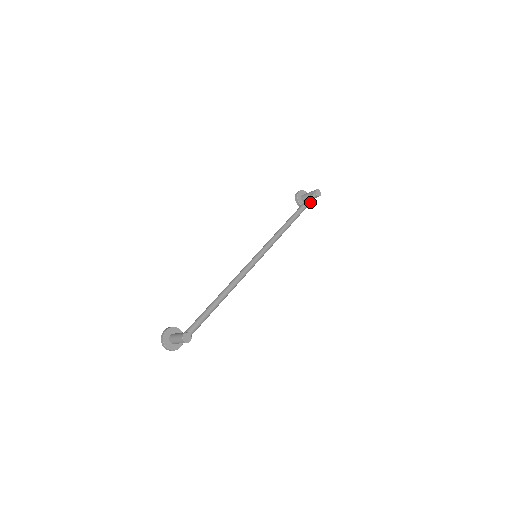
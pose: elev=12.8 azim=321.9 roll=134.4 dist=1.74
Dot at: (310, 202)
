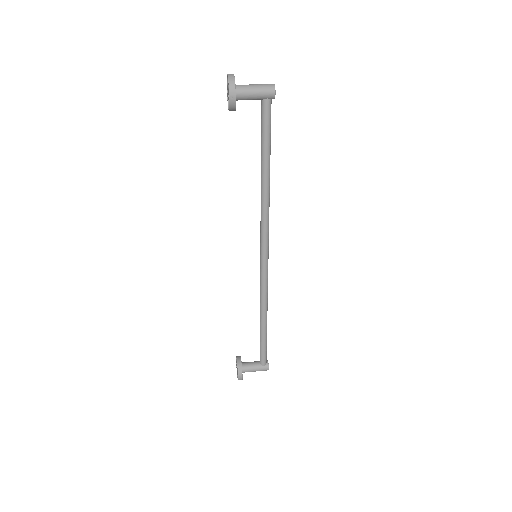
Dot at: (270, 120)
